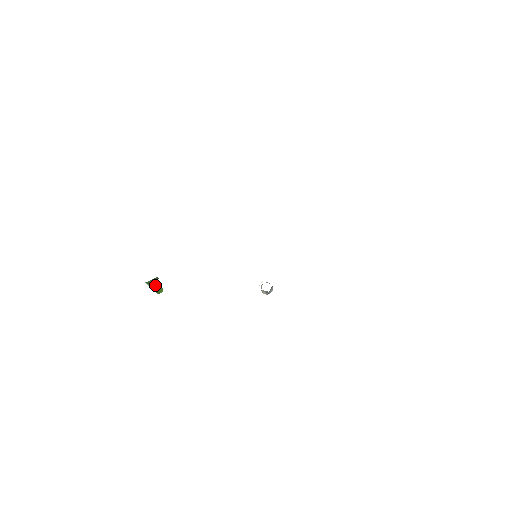
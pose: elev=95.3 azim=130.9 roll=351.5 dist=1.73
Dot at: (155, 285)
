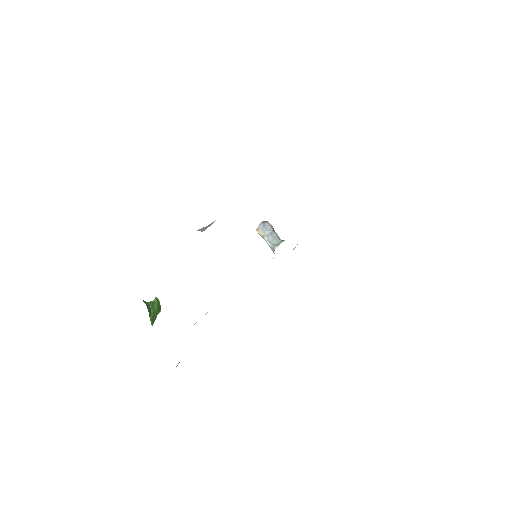
Dot at: (155, 313)
